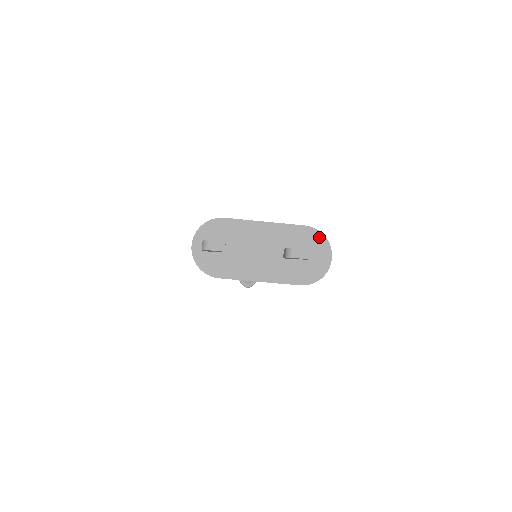
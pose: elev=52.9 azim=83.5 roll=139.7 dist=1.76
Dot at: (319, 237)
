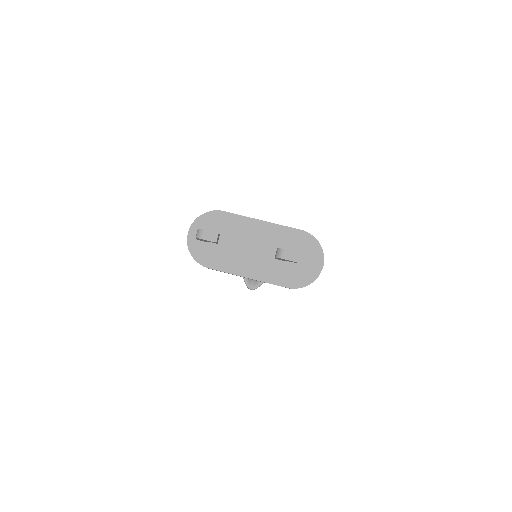
Dot at: (314, 243)
